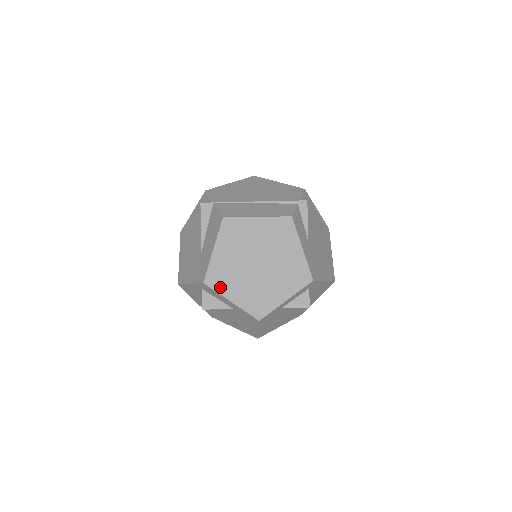
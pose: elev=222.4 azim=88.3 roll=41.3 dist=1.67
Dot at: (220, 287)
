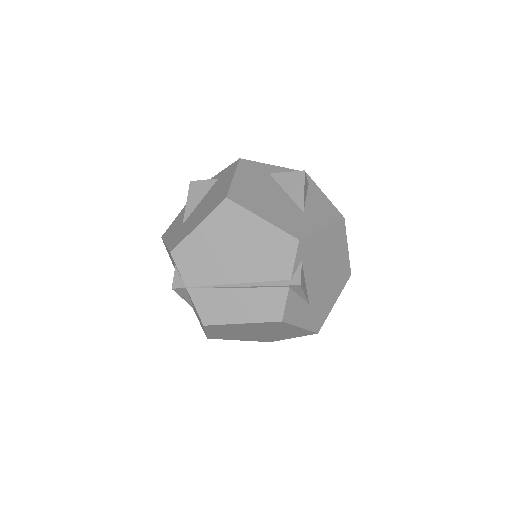
Dot at: (224, 338)
